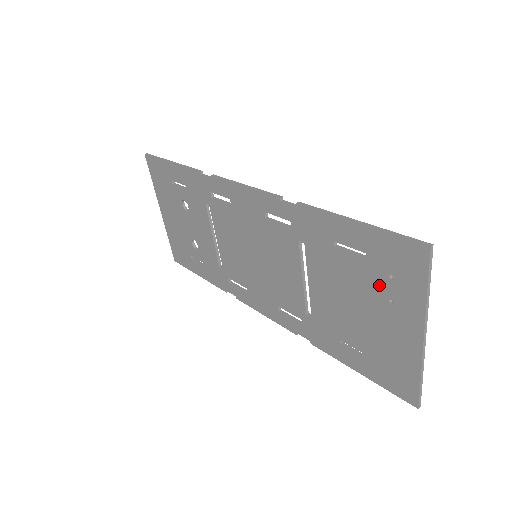
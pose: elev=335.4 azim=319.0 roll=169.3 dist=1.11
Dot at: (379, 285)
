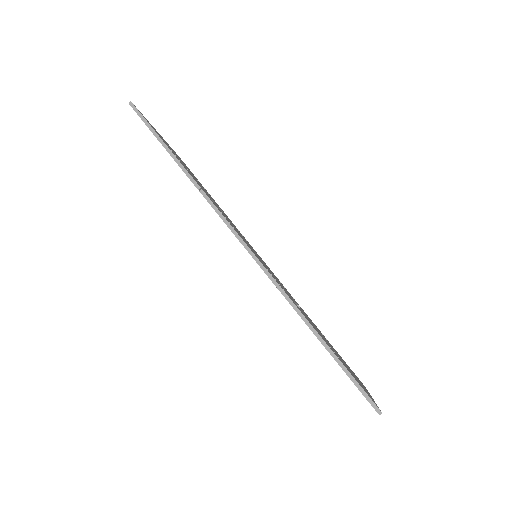
Dot at: occluded
